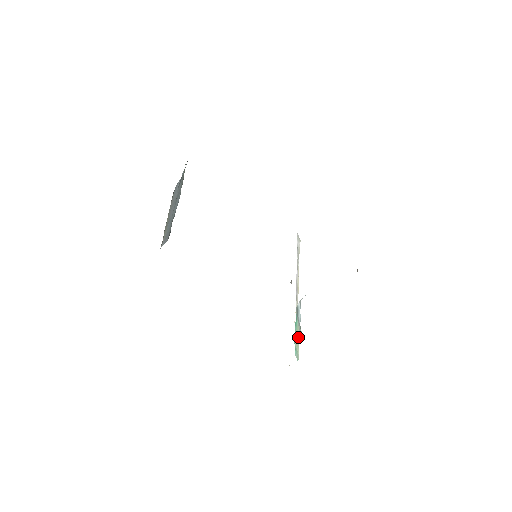
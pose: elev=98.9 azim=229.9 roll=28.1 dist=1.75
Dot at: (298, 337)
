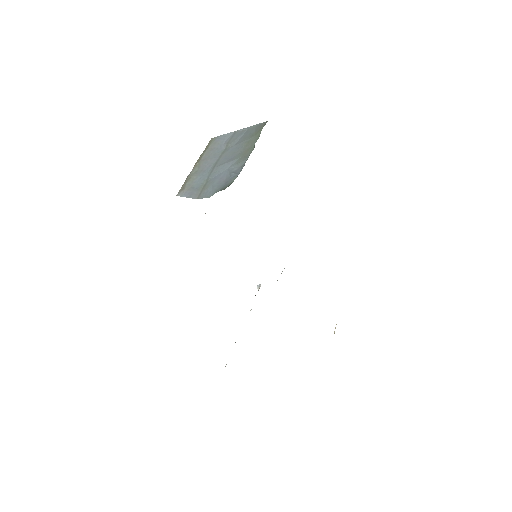
Dot at: occluded
